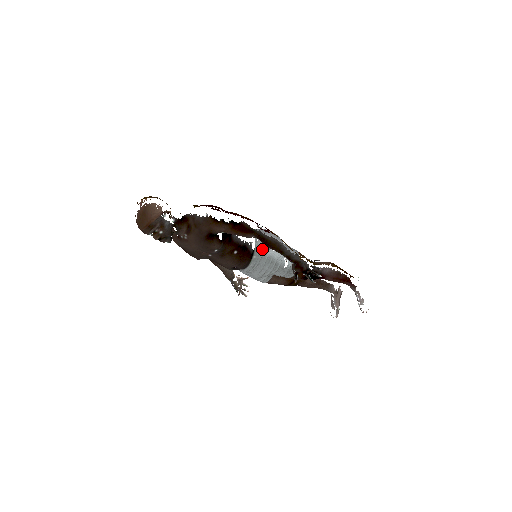
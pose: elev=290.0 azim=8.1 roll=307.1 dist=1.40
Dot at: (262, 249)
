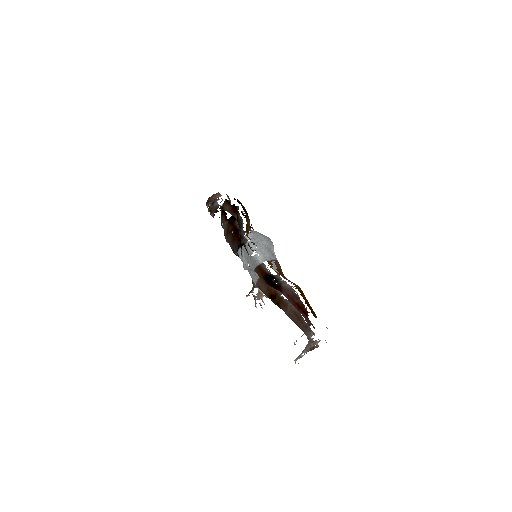
Dot at: (247, 238)
